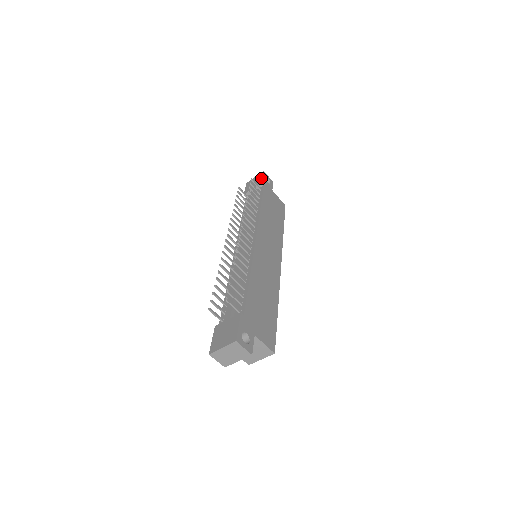
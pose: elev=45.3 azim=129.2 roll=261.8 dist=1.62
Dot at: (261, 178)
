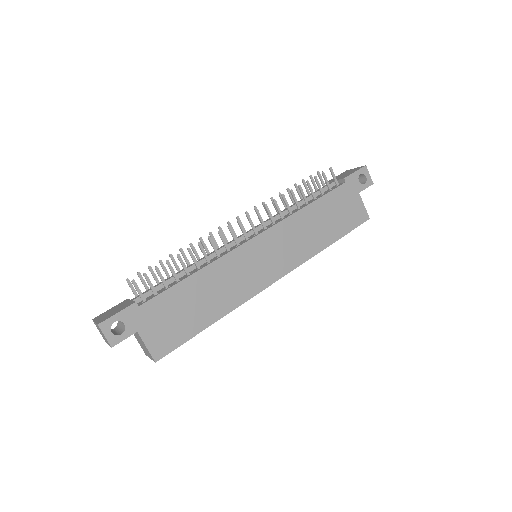
Dot at: (352, 172)
